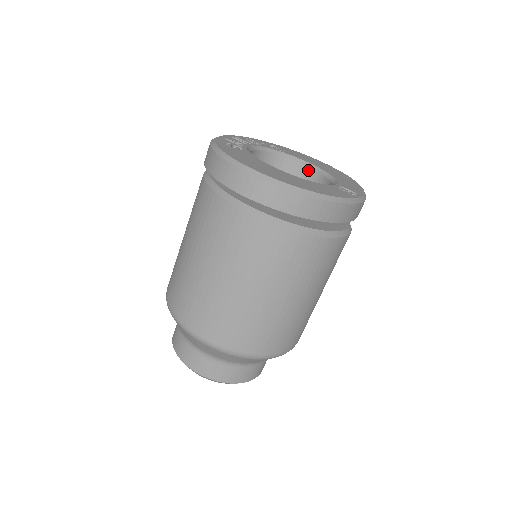
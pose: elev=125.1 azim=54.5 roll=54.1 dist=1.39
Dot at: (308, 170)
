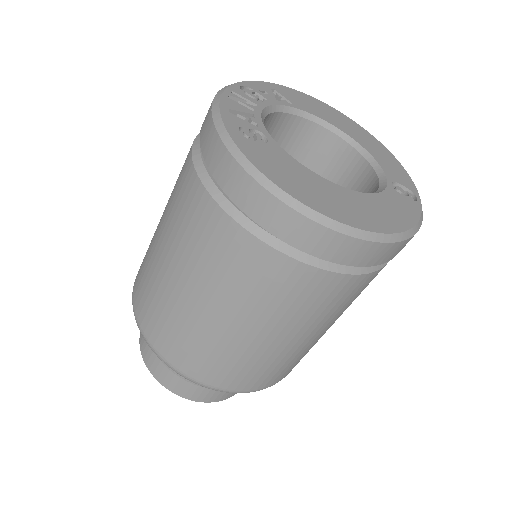
Dot at: (328, 135)
